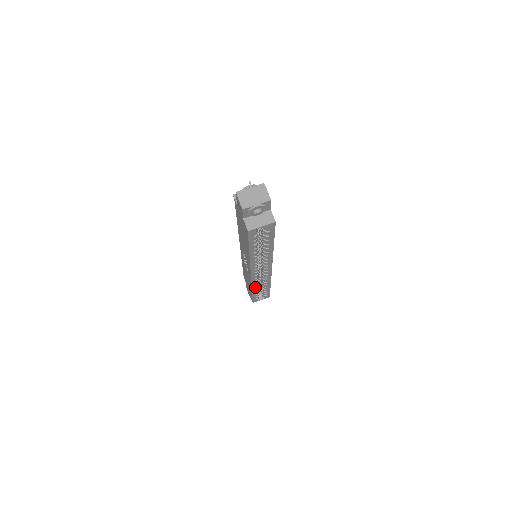
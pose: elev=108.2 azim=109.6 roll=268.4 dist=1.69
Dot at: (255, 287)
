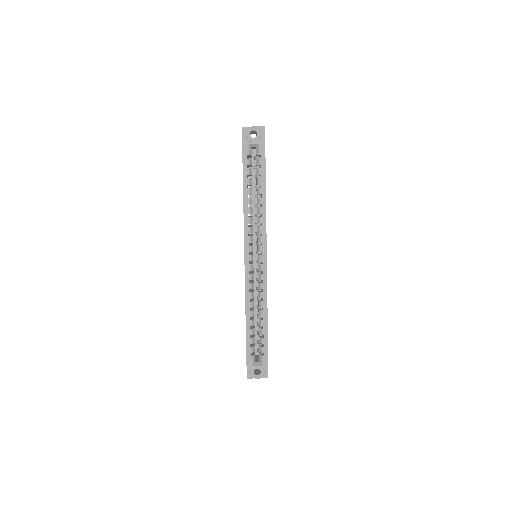
Dot at: (249, 305)
